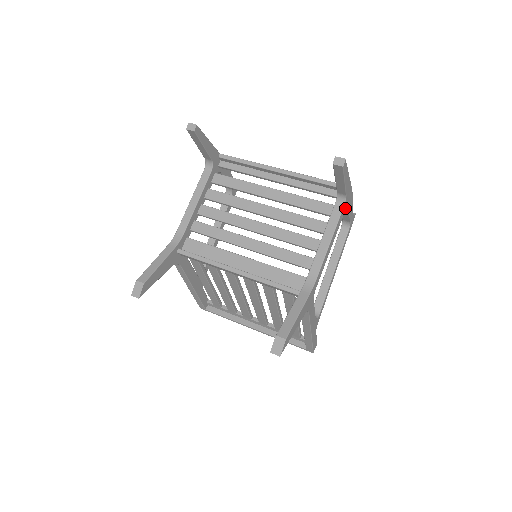
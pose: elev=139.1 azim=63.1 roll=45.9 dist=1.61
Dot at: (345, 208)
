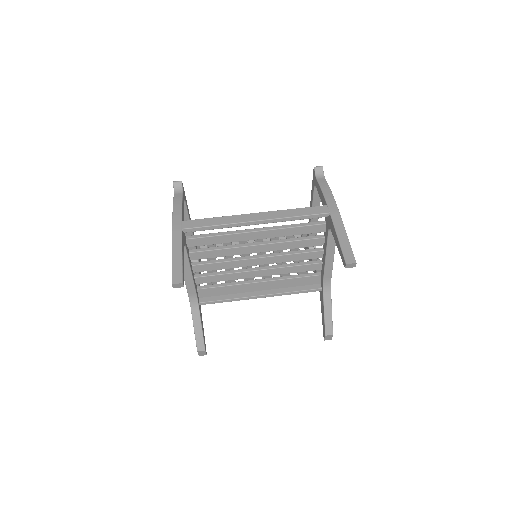
Dot at: occluded
